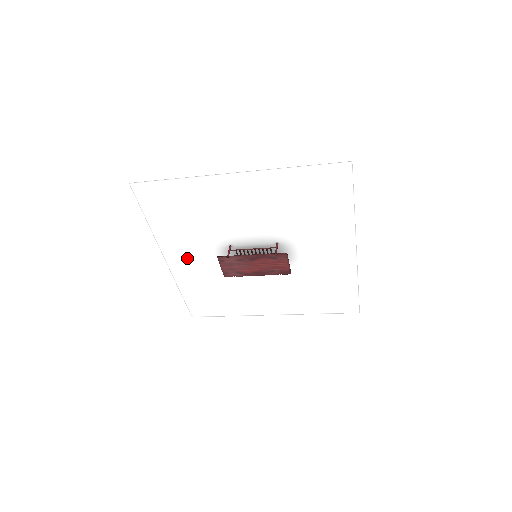
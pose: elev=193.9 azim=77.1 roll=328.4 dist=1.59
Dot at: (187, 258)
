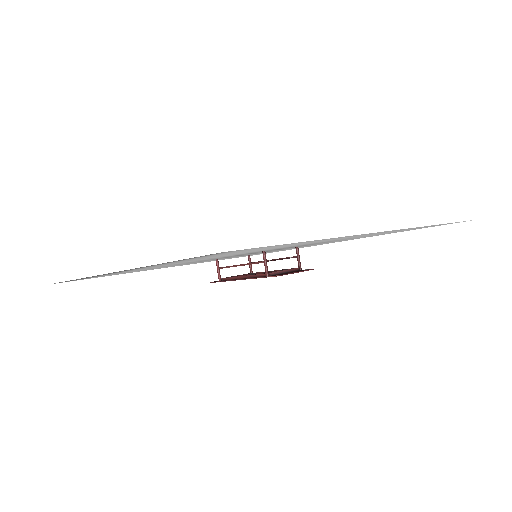
Dot at: (193, 263)
